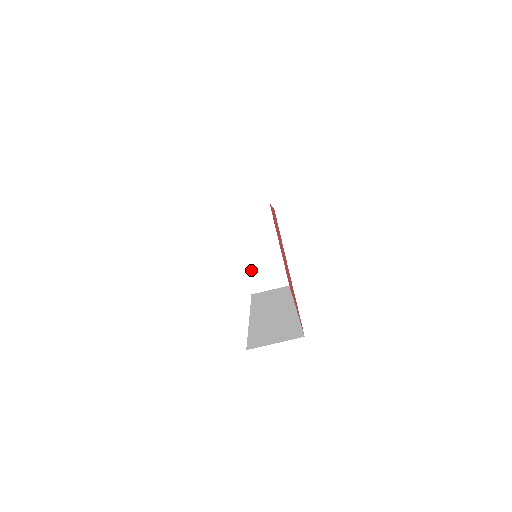
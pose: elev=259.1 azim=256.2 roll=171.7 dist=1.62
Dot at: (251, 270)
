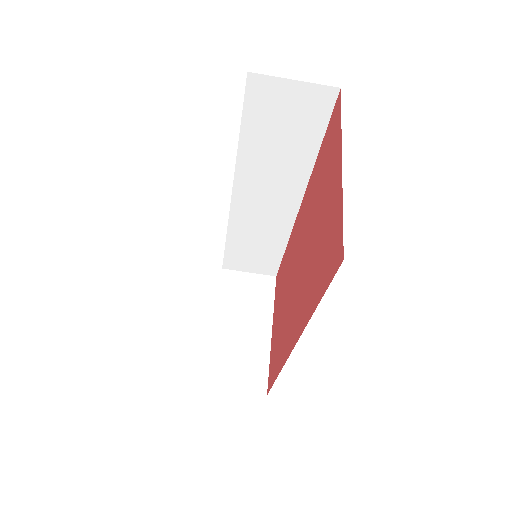
Dot at: (218, 350)
